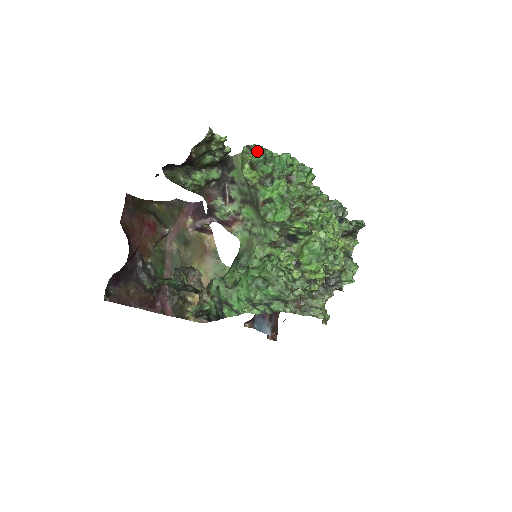
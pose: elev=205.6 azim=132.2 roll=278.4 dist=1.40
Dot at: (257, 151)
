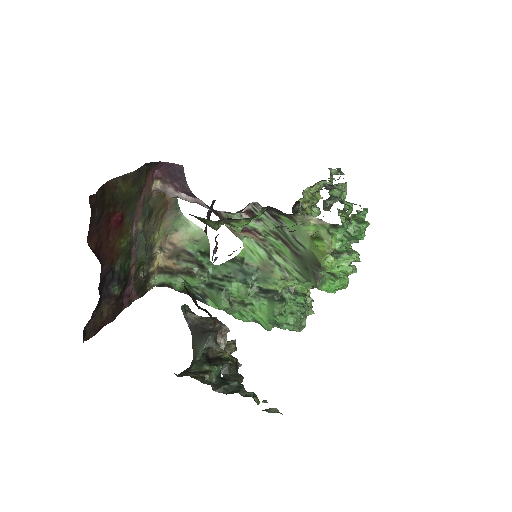
Dot at: (341, 230)
